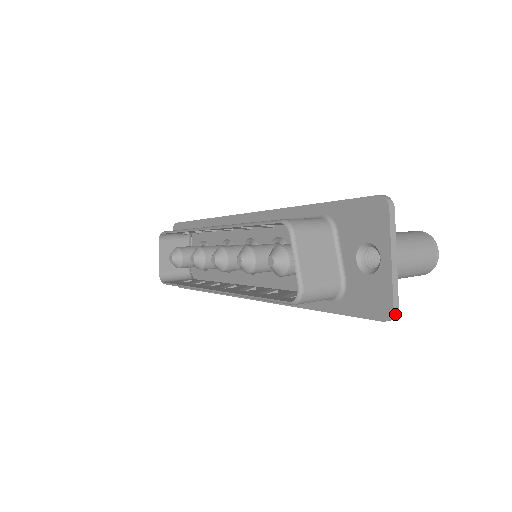
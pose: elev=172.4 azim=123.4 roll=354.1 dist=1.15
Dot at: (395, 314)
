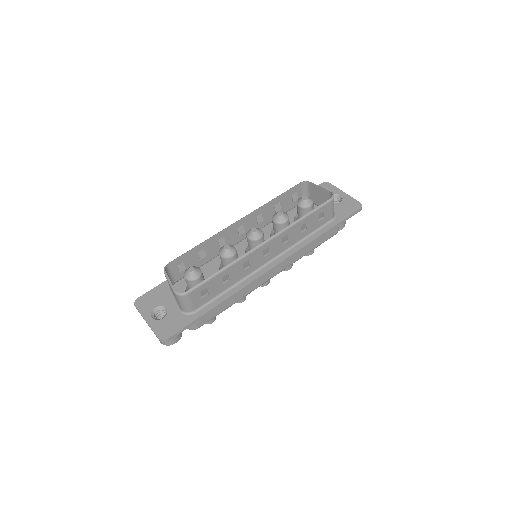
Dot at: (361, 205)
